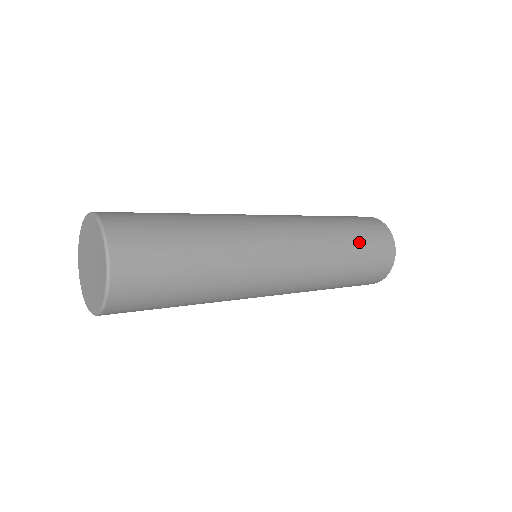
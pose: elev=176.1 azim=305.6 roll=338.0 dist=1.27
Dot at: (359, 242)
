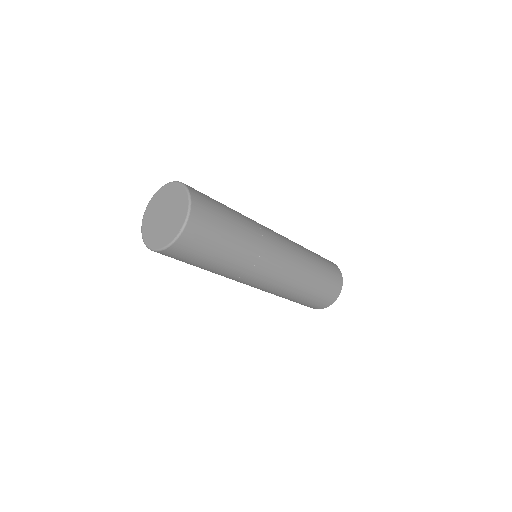
Dot at: (319, 257)
